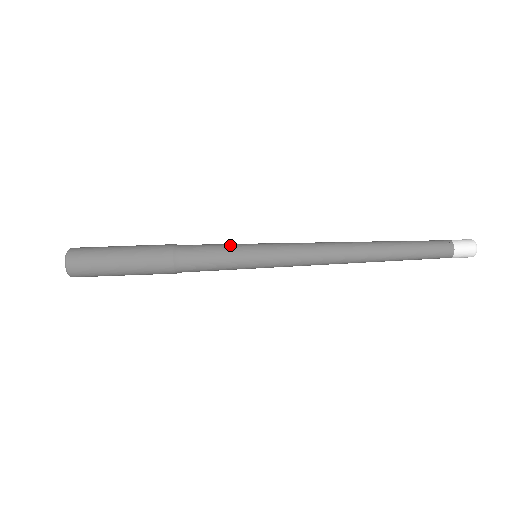
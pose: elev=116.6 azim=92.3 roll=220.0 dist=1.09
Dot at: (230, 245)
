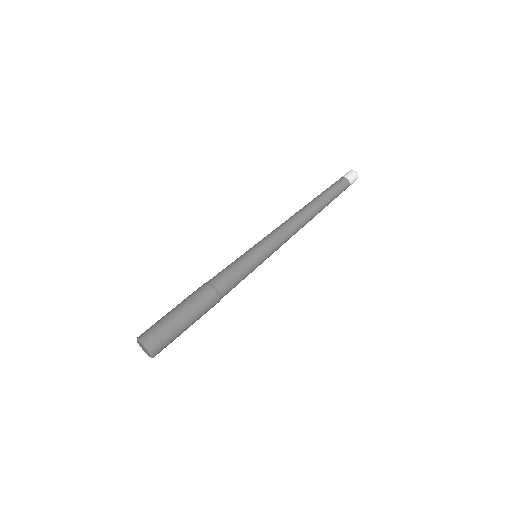
Dot at: (235, 260)
